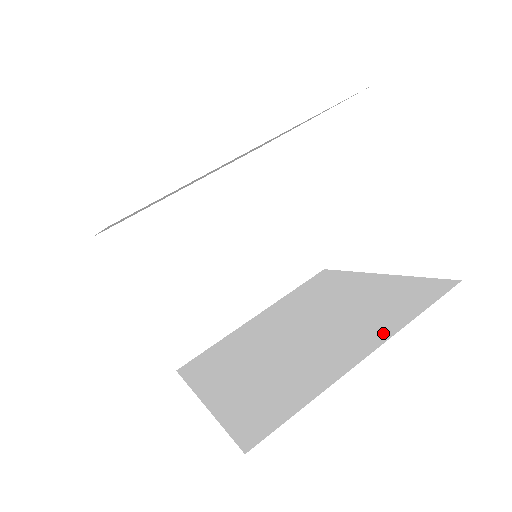
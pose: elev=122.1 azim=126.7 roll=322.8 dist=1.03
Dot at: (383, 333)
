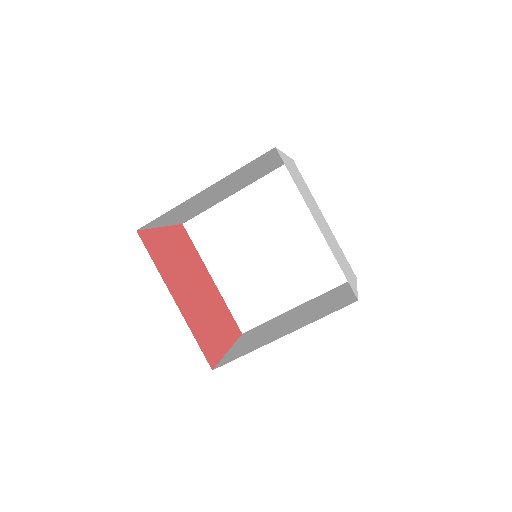
Dot at: (309, 293)
